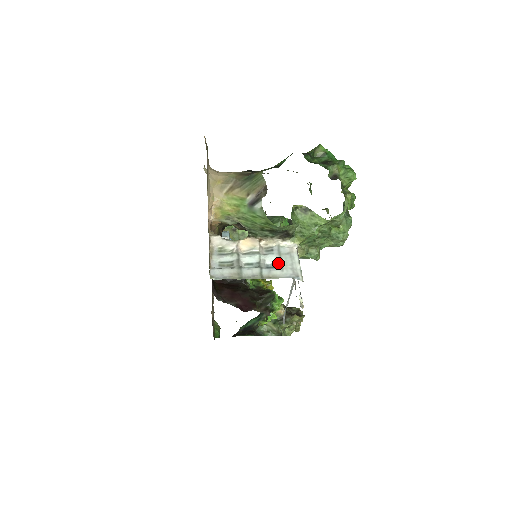
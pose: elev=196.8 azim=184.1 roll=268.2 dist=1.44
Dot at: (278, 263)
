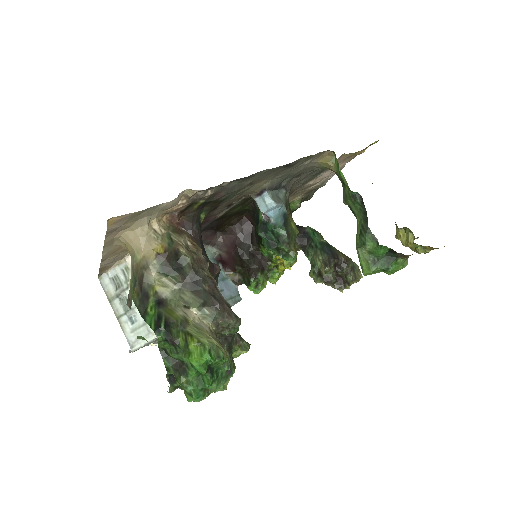
Dot at: (136, 326)
